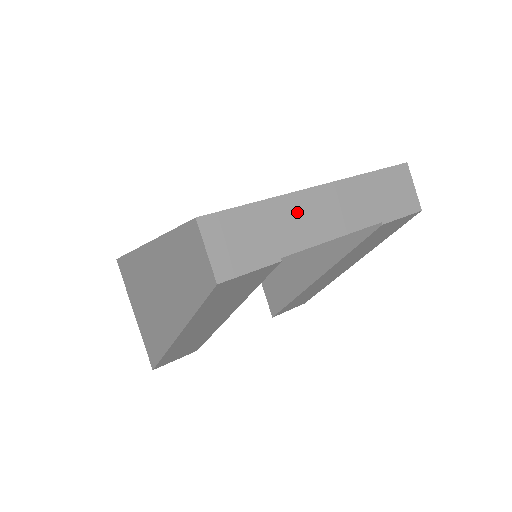
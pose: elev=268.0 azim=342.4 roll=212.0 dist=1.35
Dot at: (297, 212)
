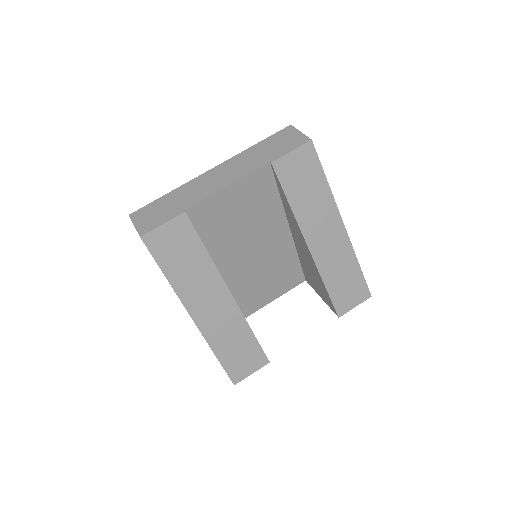
Dot at: (196, 186)
